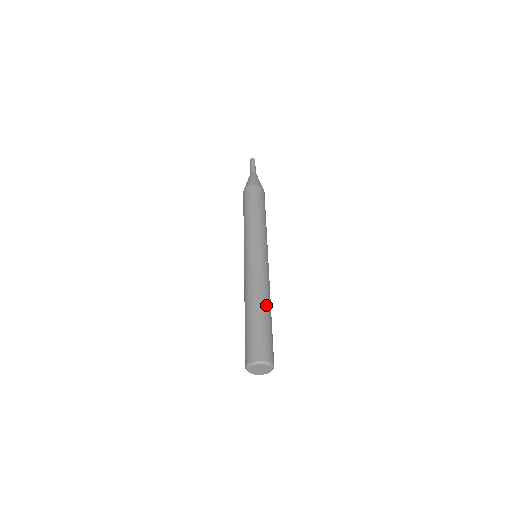
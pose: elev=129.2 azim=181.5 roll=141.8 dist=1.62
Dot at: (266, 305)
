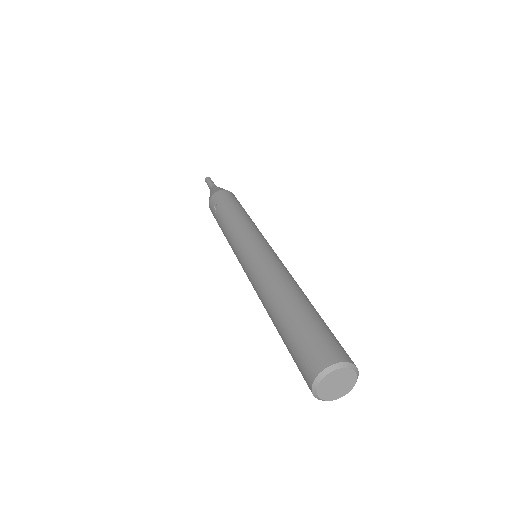
Dot at: (295, 294)
